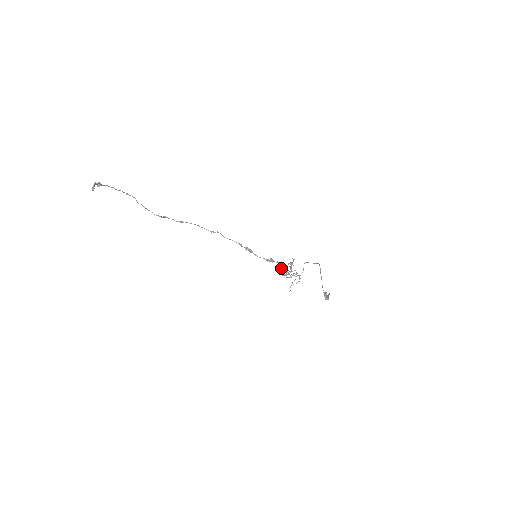
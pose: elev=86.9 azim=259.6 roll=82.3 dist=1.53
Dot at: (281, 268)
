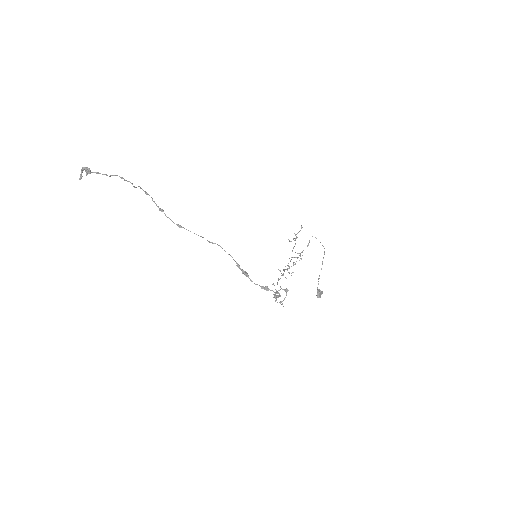
Dot at: (275, 294)
